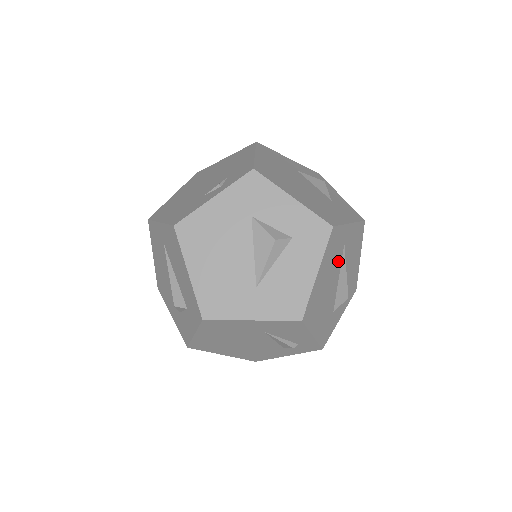
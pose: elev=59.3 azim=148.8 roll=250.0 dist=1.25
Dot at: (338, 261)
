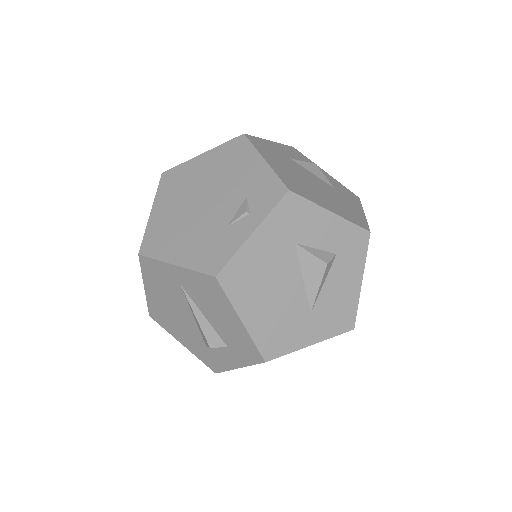
Dot at: occluded
